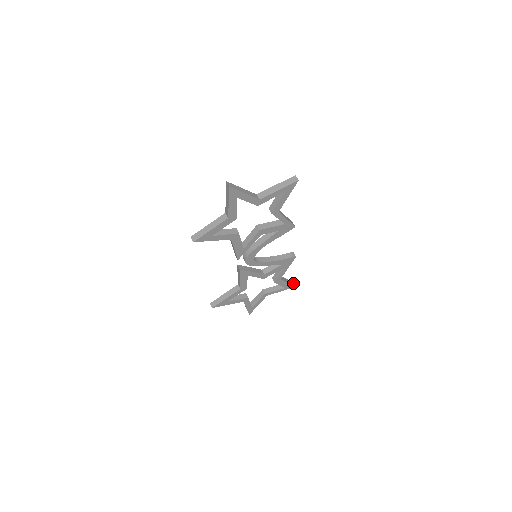
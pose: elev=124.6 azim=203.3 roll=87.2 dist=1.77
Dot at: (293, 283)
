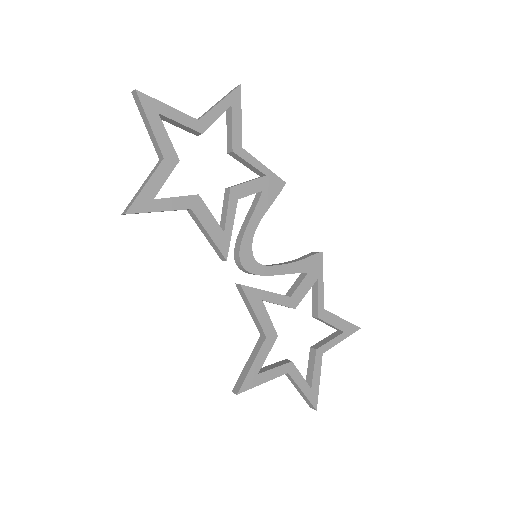
Dot at: occluded
